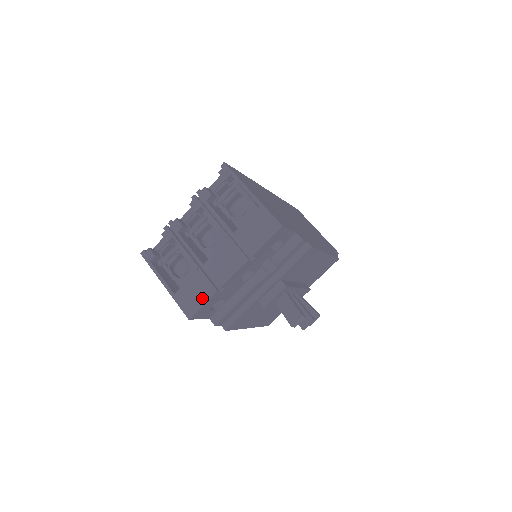
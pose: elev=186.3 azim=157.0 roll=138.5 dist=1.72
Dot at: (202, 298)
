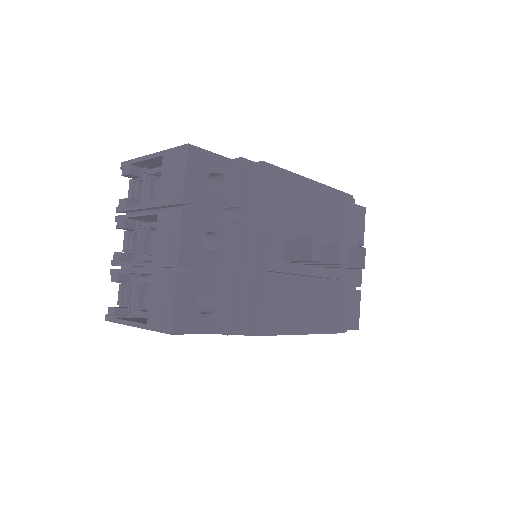
Dot at: (169, 296)
